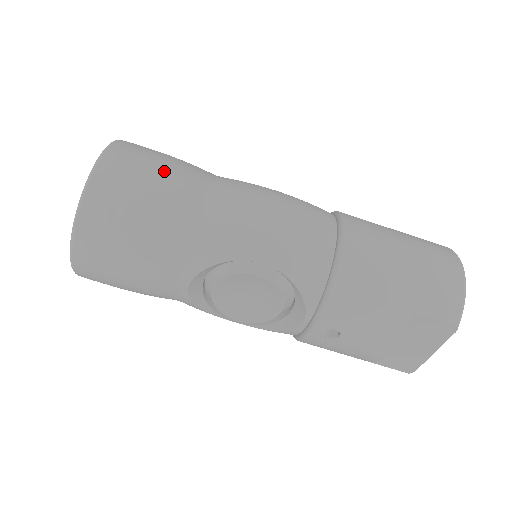
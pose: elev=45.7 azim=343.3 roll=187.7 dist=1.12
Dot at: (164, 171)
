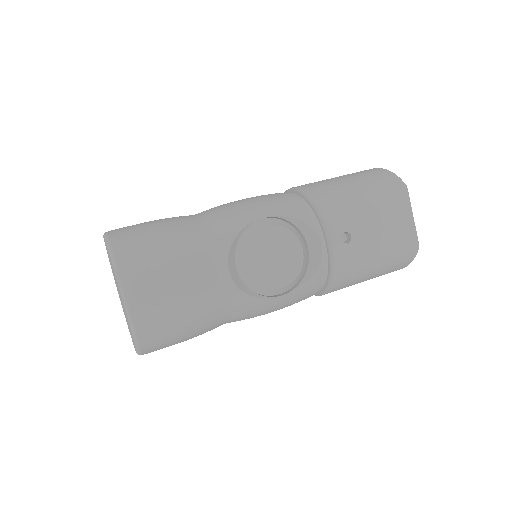
Dot at: (155, 220)
